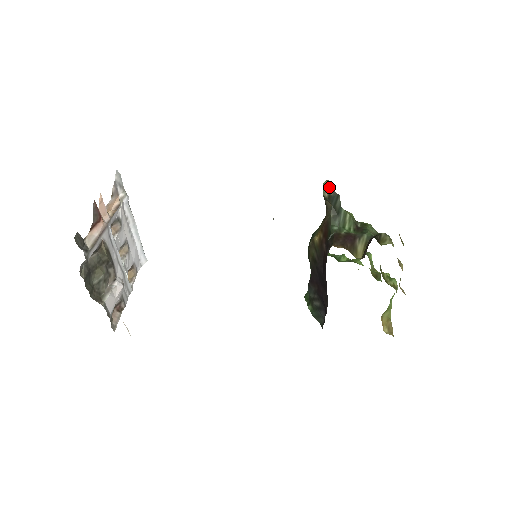
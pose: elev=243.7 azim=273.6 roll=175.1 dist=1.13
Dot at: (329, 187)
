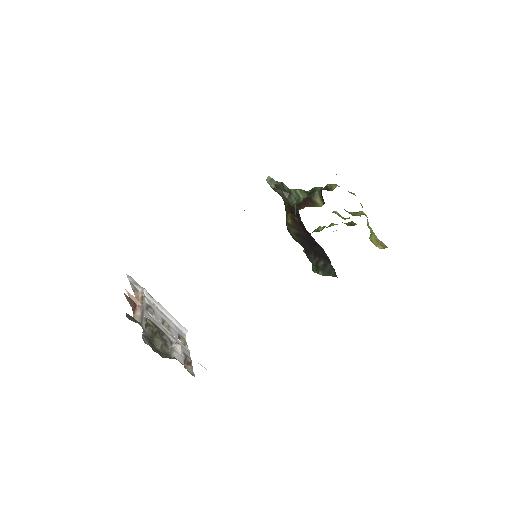
Dot at: (272, 180)
